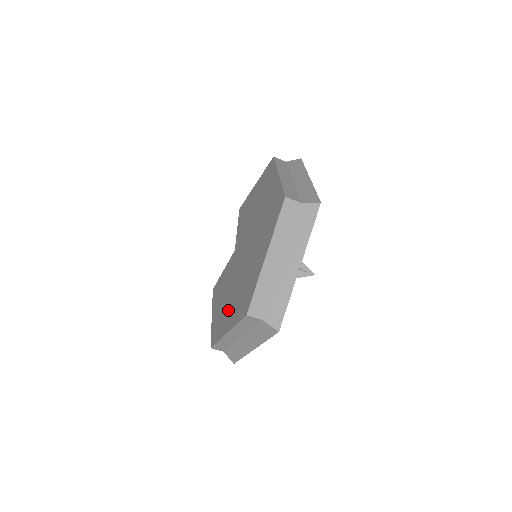
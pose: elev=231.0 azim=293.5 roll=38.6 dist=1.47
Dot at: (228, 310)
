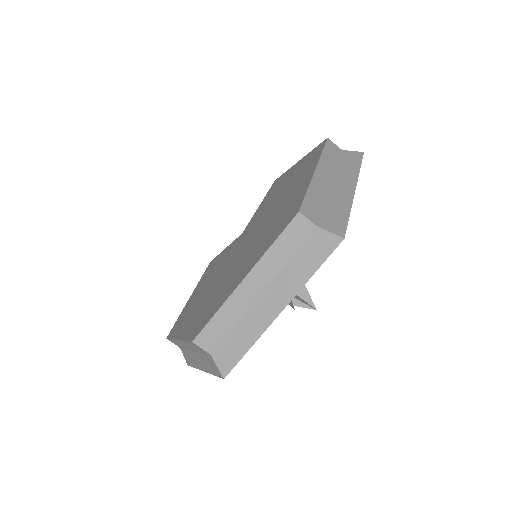
Dot at: (195, 309)
